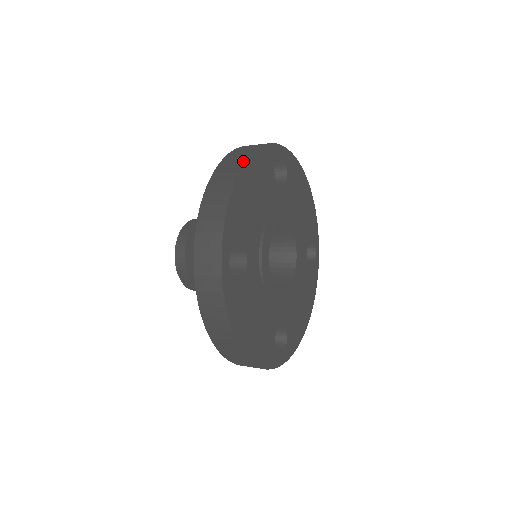
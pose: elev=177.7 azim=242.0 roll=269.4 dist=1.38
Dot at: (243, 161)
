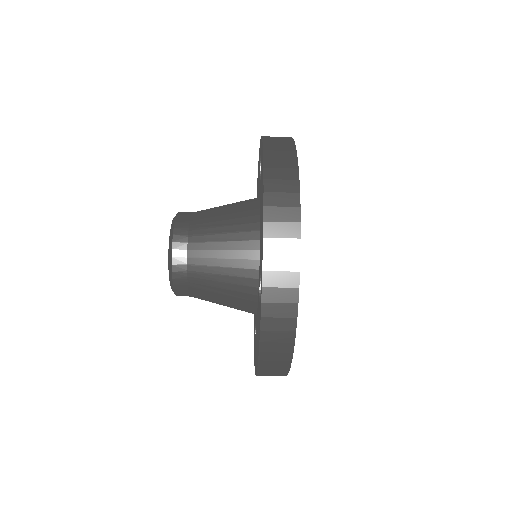
Dot at: occluded
